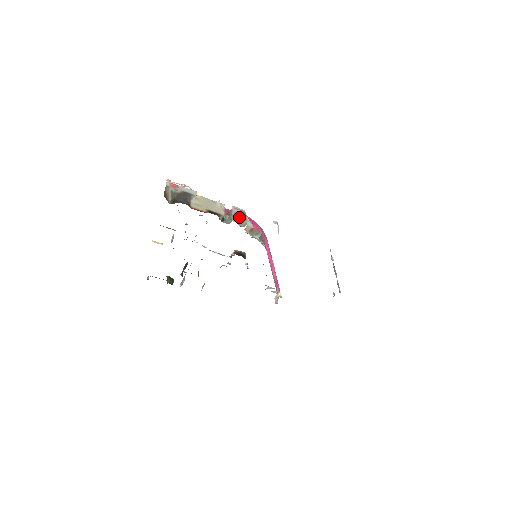
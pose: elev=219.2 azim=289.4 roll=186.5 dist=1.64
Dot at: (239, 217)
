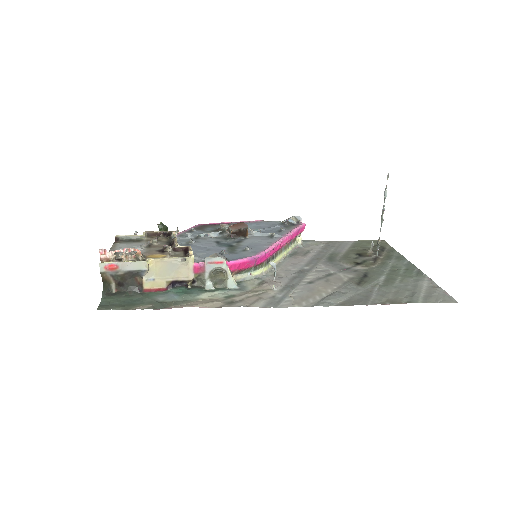
Dot at: (215, 279)
